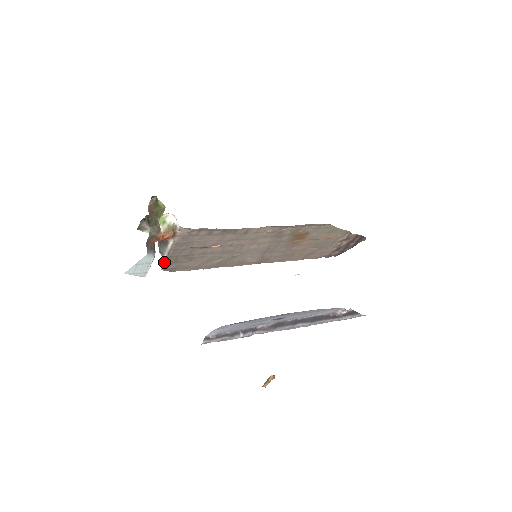
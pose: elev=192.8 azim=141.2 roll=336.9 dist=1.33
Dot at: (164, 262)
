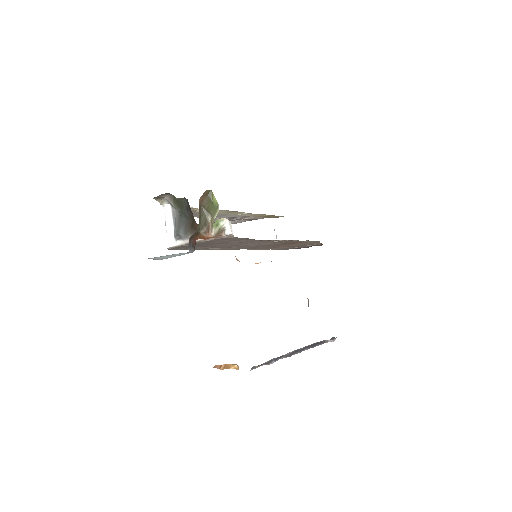
Dot at: (177, 245)
